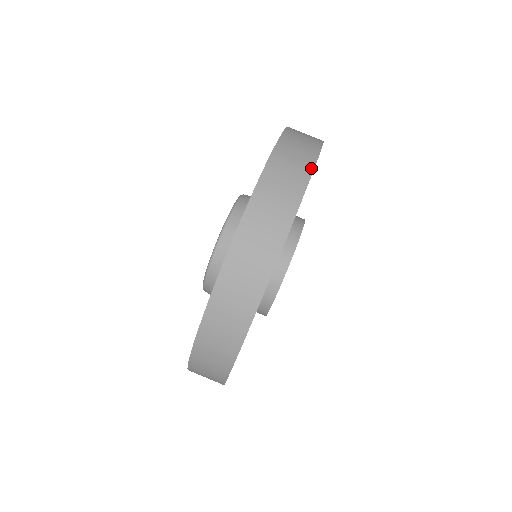
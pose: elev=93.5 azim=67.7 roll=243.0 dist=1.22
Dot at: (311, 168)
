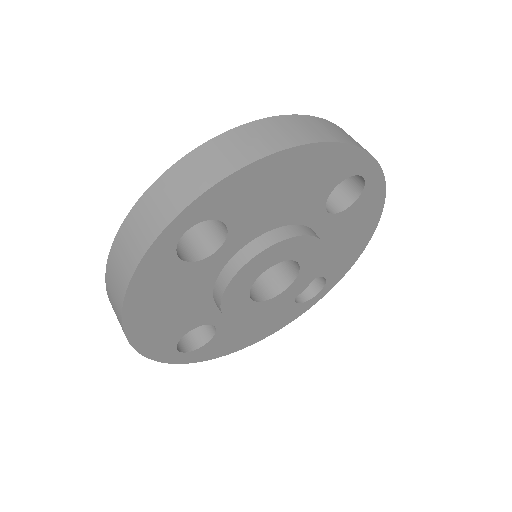
Dot at: (382, 172)
